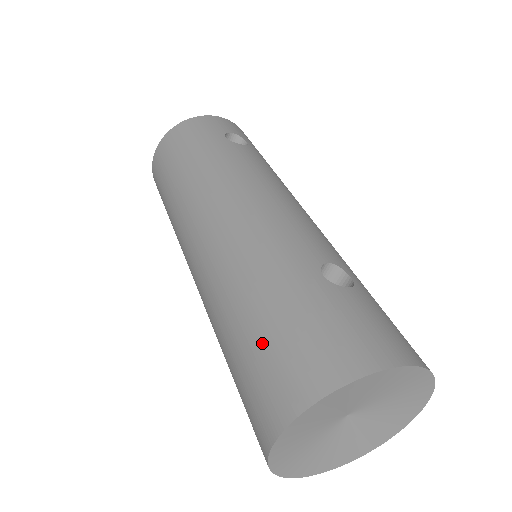
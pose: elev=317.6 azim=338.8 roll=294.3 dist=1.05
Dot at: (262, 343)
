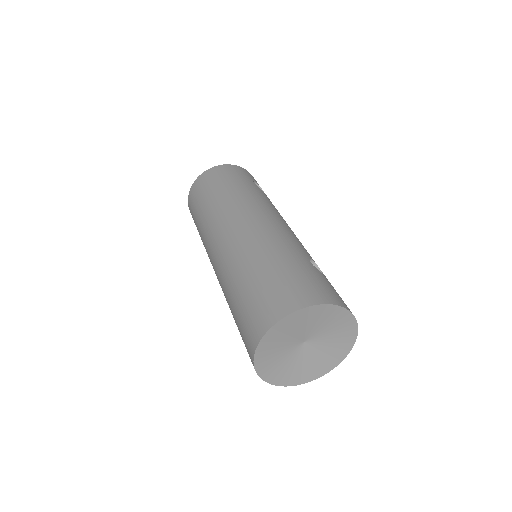
Dot at: (272, 281)
